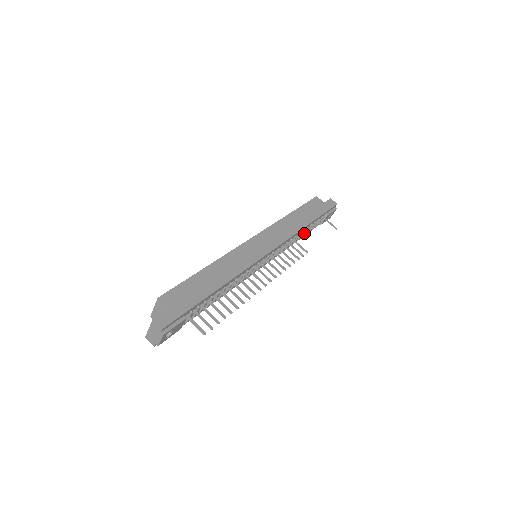
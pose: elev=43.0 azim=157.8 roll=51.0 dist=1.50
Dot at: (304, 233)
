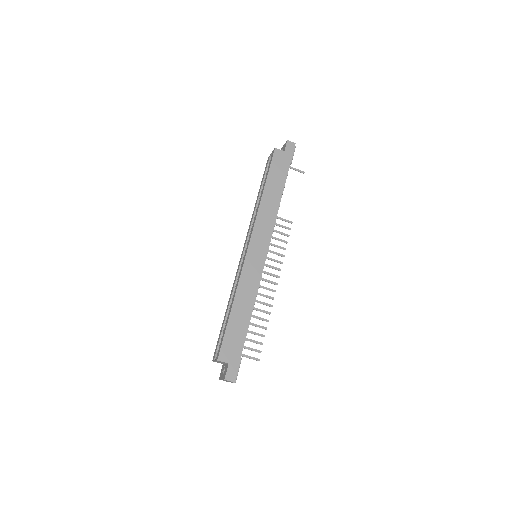
Dot at: occluded
